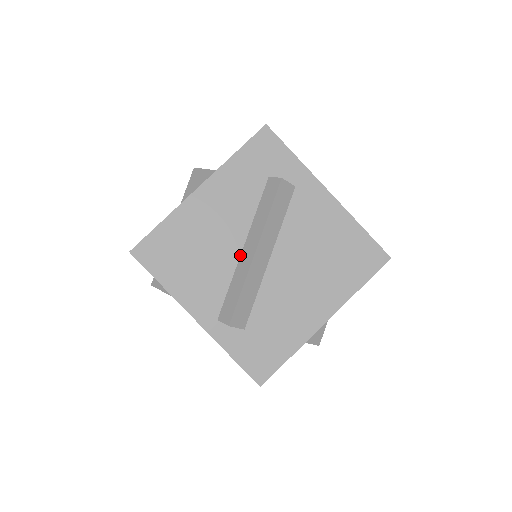
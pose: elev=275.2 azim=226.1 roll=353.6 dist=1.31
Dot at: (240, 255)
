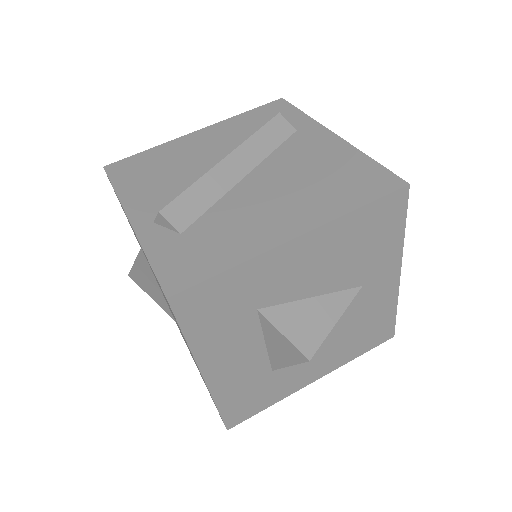
Dot at: occluded
